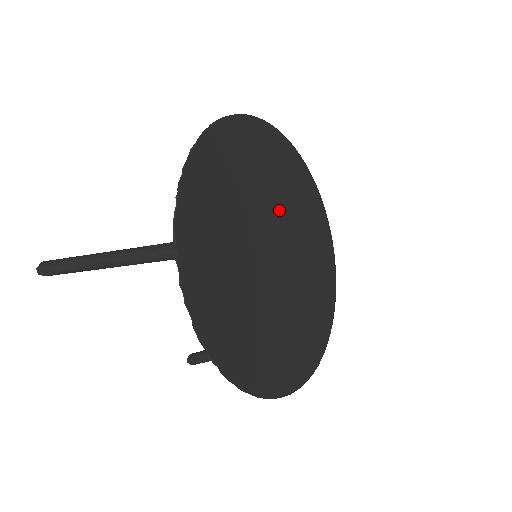
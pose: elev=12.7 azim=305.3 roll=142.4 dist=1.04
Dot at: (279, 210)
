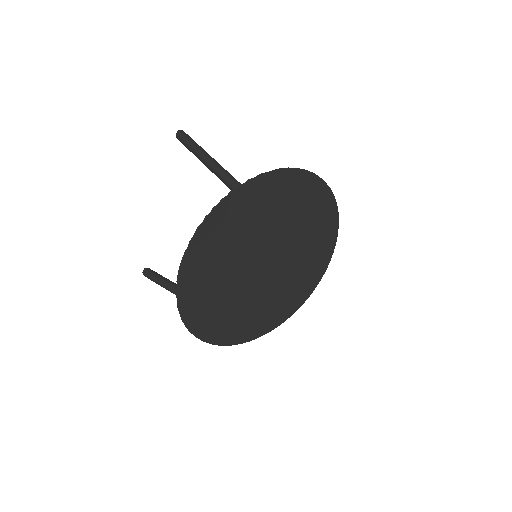
Dot at: (256, 241)
